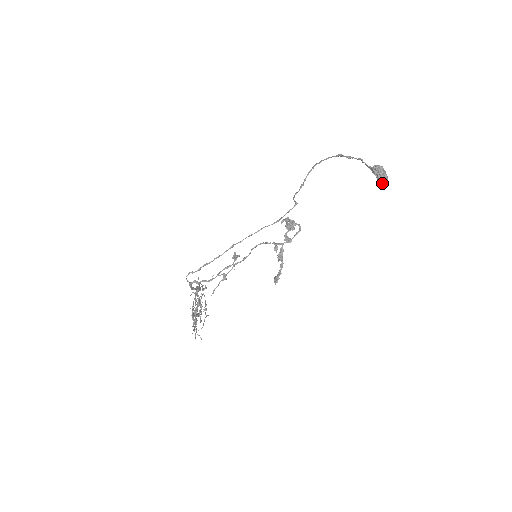
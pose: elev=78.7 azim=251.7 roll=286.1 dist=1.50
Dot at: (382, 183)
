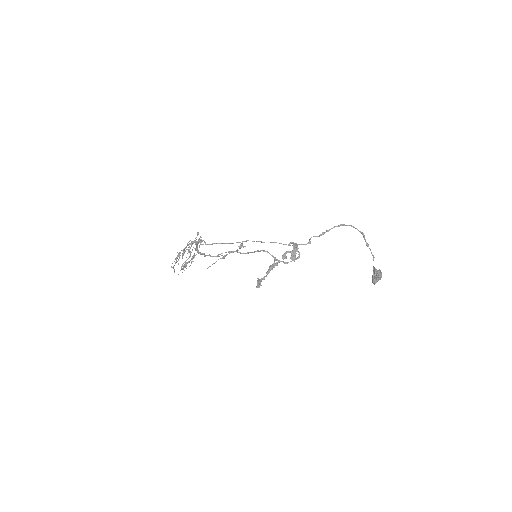
Dot at: (373, 283)
